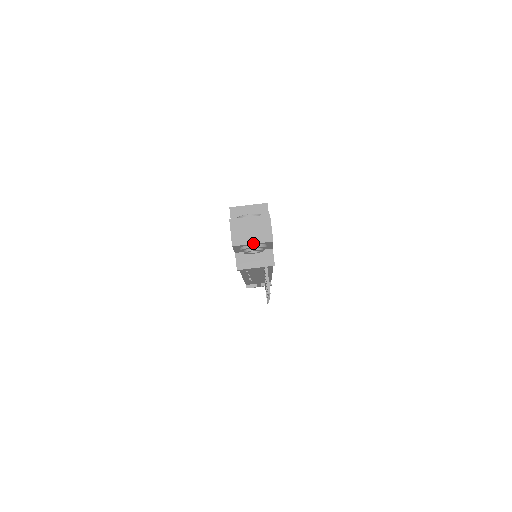
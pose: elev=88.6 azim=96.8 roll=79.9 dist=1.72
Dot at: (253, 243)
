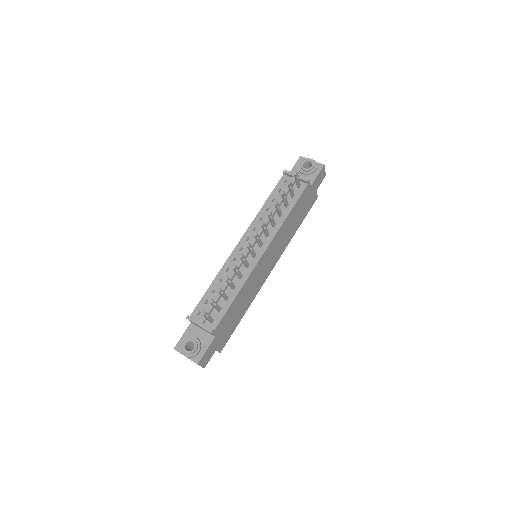
Dot at: (313, 161)
